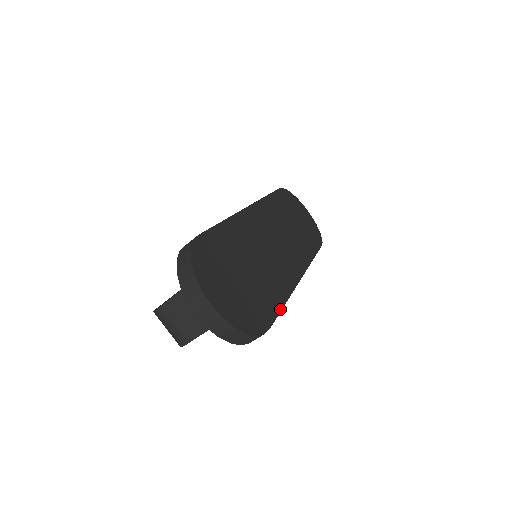
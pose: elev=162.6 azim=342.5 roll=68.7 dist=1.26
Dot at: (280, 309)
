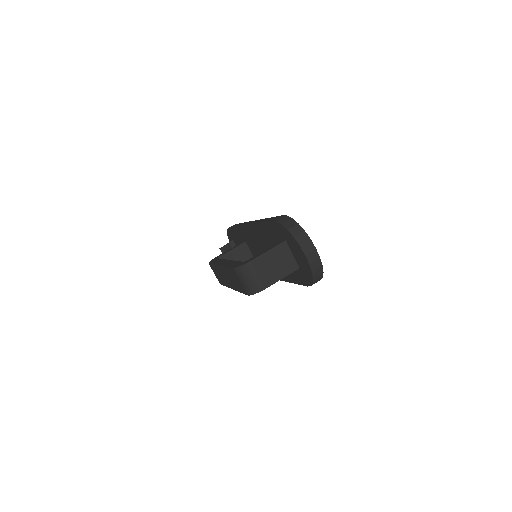
Dot at: occluded
